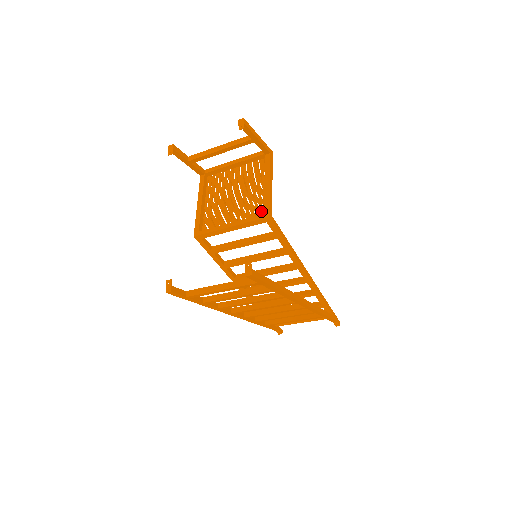
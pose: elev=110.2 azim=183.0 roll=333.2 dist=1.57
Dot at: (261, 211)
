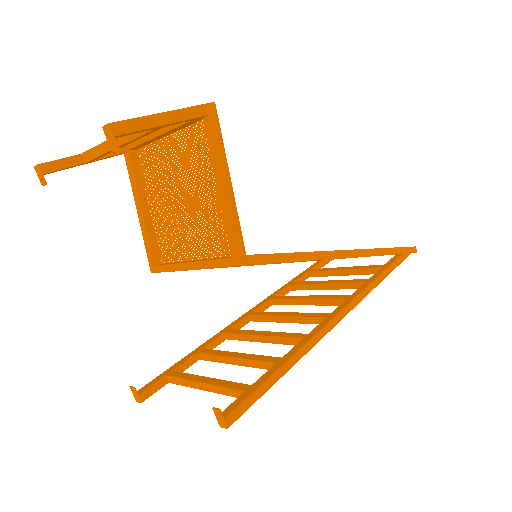
Dot at: (227, 241)
